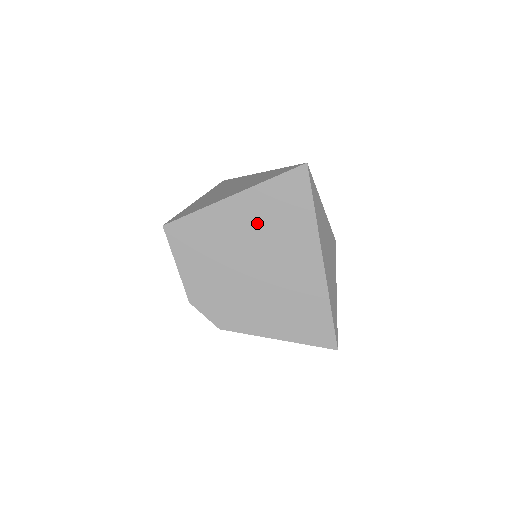
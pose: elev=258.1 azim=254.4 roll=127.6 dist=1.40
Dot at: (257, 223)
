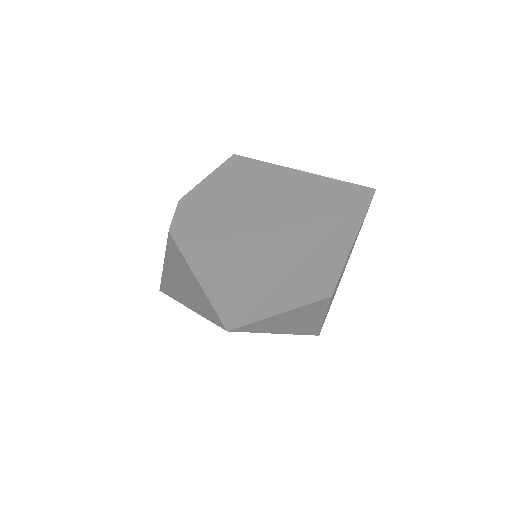
Dot at: (294, 194)
